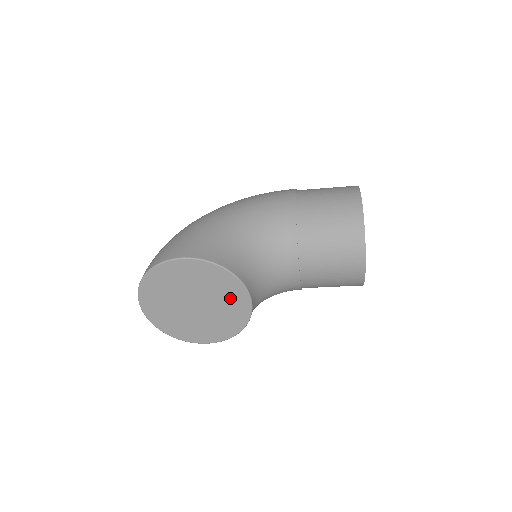
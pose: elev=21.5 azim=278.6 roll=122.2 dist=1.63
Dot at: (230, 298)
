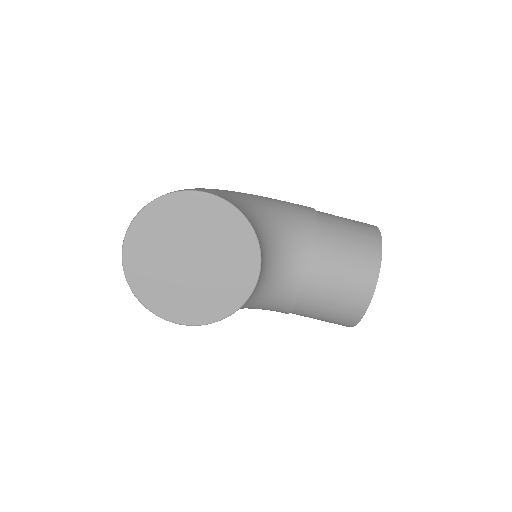
Dot at: (237, 264)
